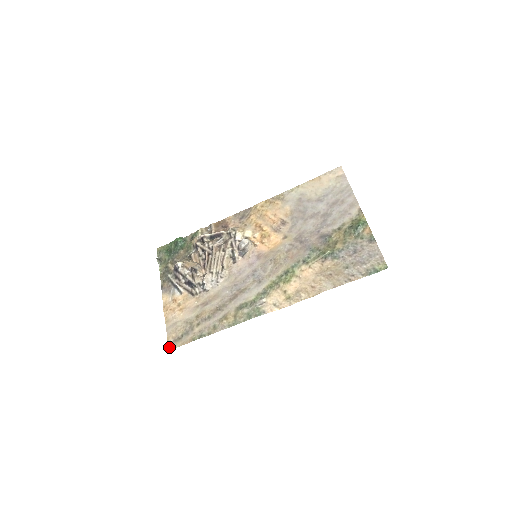
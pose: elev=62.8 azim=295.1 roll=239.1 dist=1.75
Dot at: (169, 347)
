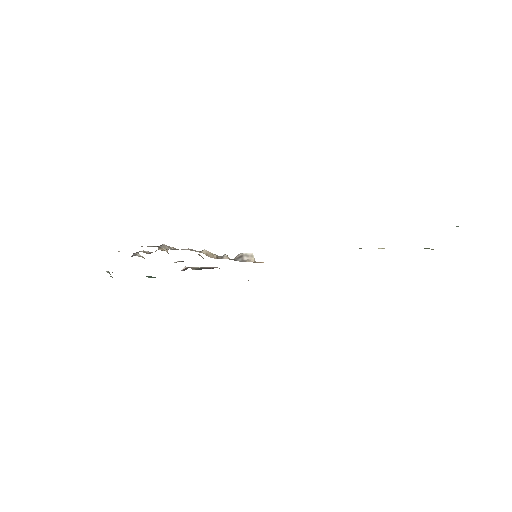
Dot at: occluded
